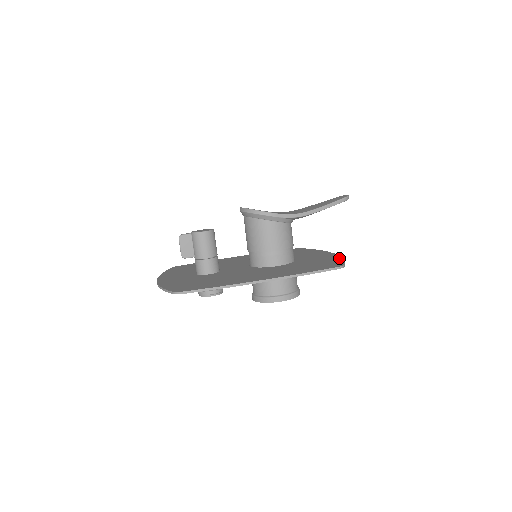
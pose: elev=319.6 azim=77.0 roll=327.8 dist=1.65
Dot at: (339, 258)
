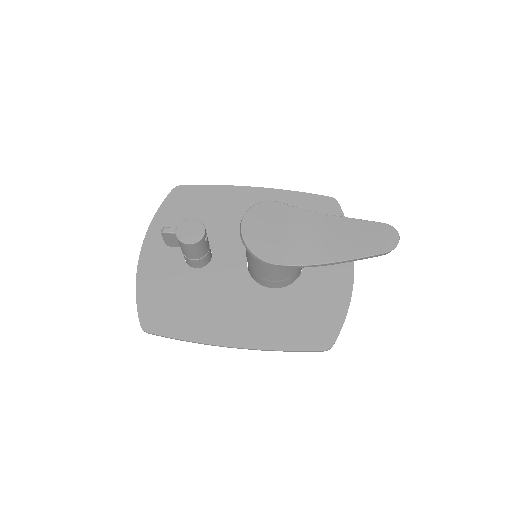
Dot at: (345, 307)
